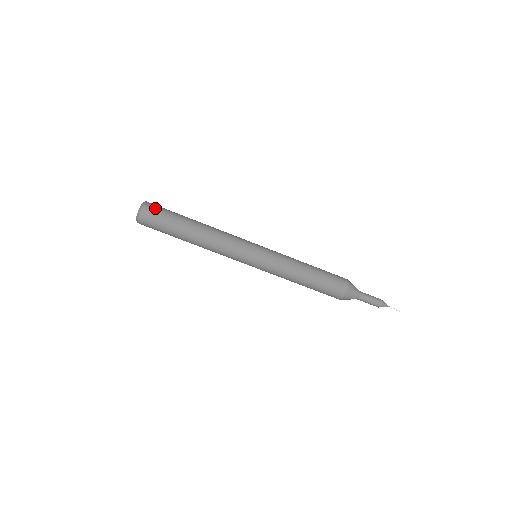
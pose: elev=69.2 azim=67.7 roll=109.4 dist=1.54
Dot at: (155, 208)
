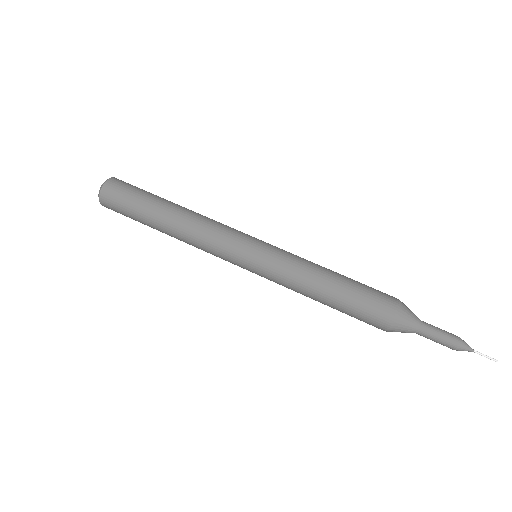
Dot at: occluded
